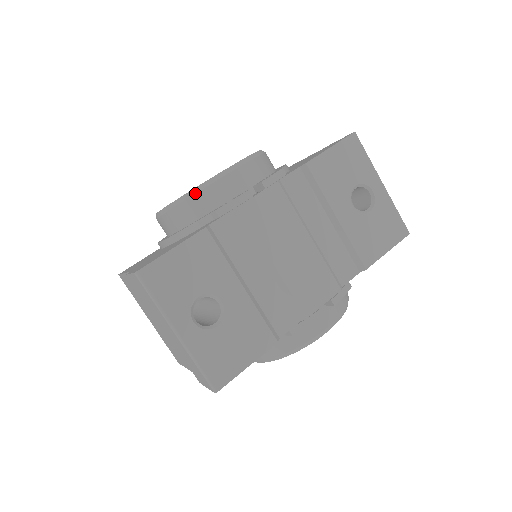
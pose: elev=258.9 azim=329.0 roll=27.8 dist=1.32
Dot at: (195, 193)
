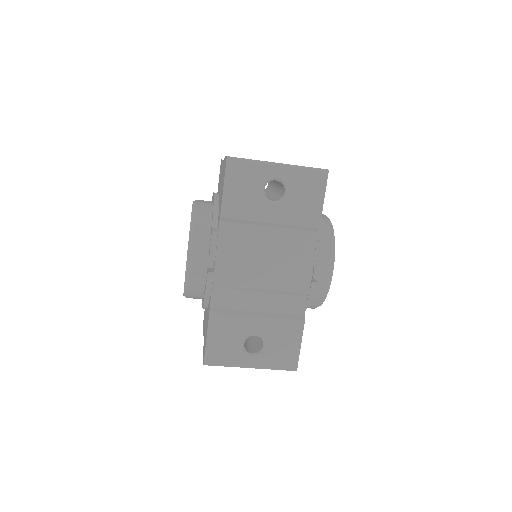
Dot at: (187, 287)
